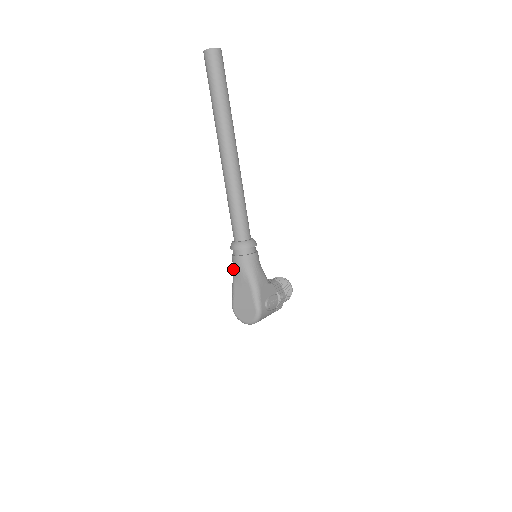
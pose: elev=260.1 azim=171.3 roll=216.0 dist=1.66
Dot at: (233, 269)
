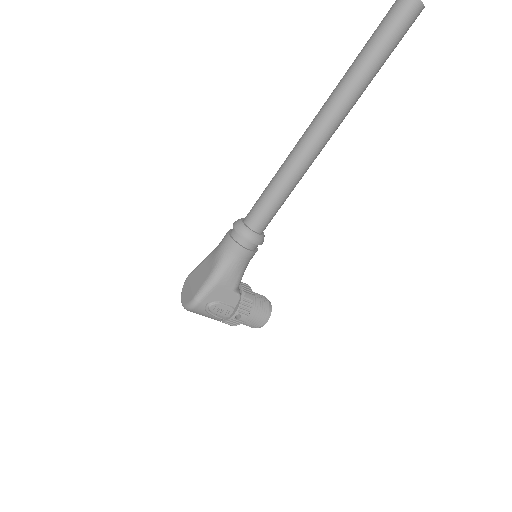
Dot at: (219, 243)
